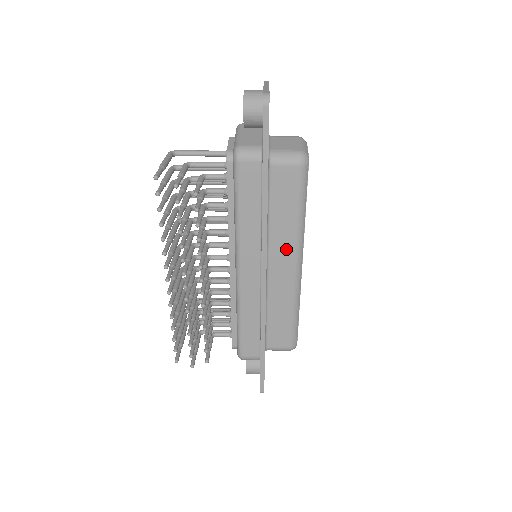
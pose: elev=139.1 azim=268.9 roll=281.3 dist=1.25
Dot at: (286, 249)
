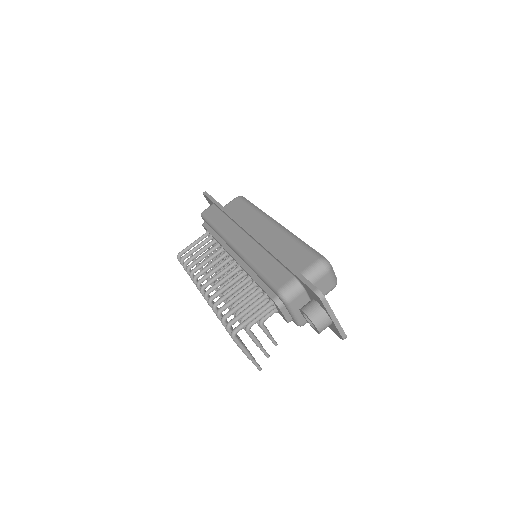
Dot at: occluded
